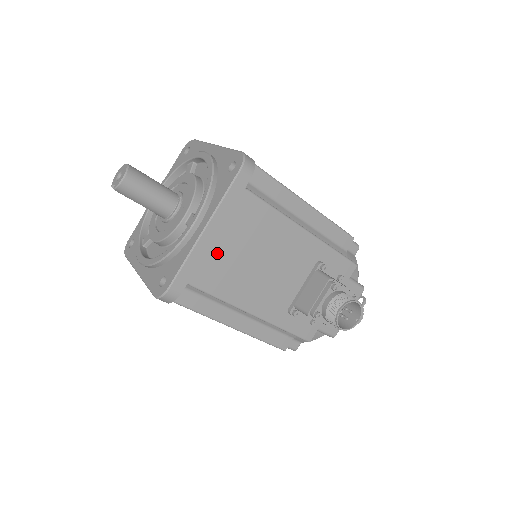
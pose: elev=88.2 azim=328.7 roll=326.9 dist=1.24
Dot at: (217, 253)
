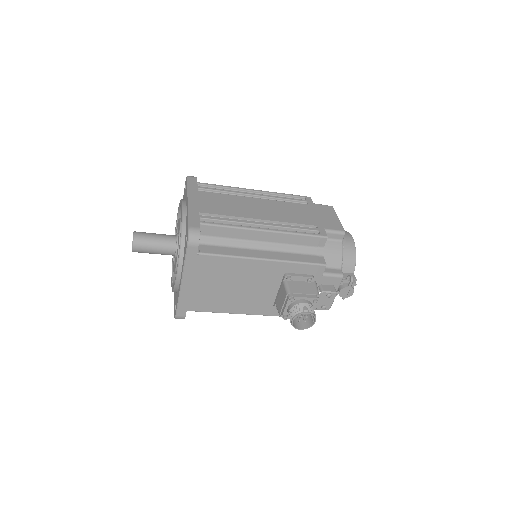
Dot at: (198, 292)
